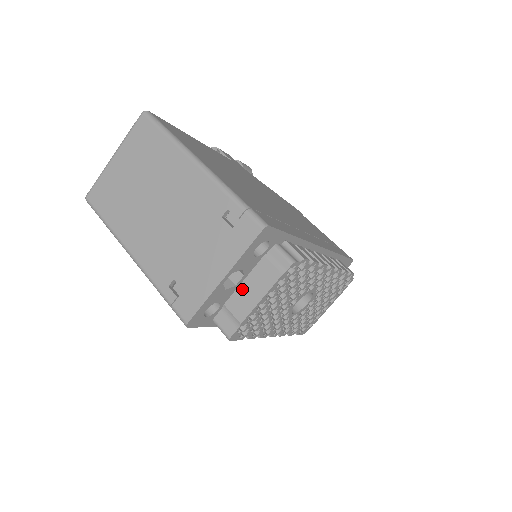
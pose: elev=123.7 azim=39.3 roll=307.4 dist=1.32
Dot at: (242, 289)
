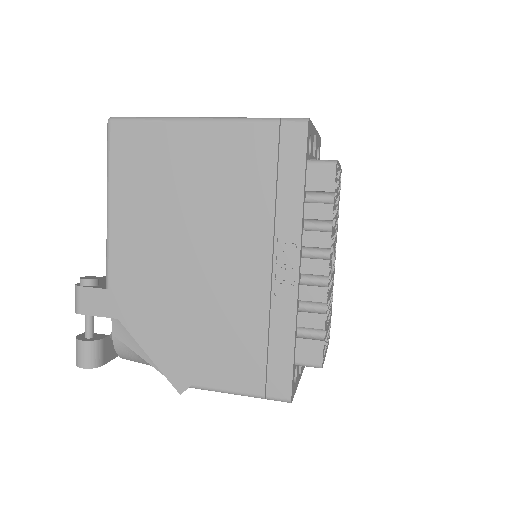
Dot at: occluded
